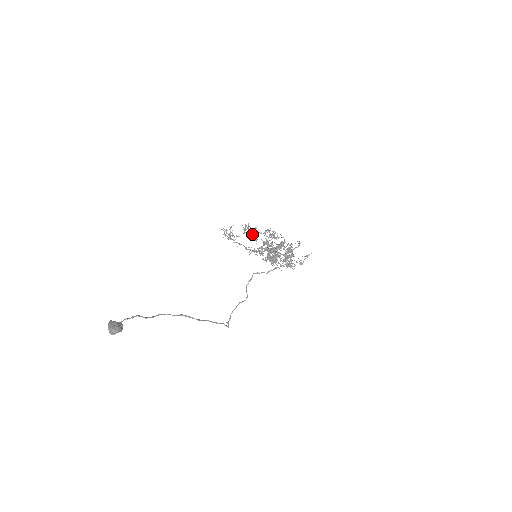
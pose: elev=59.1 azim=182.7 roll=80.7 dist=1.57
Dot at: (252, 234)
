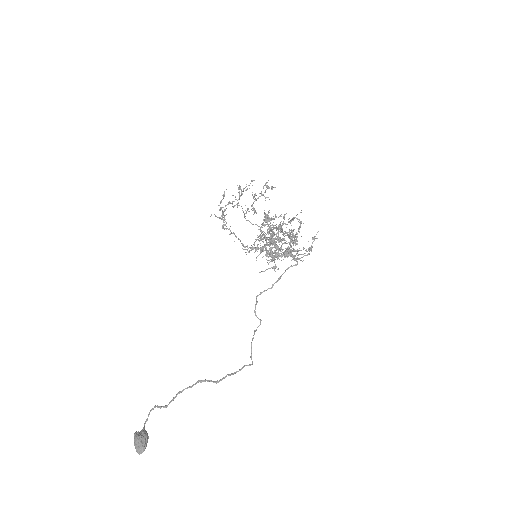
Dot at: occluded
